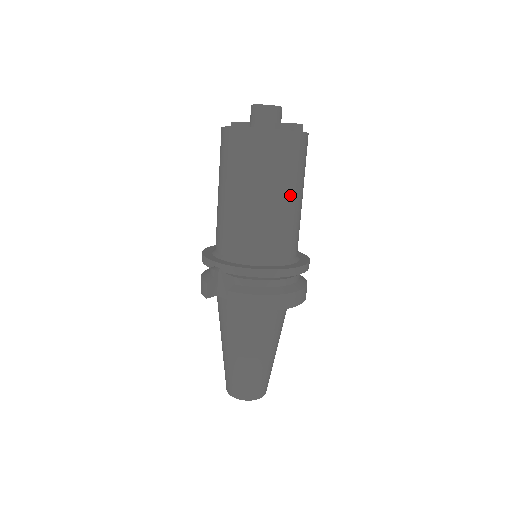
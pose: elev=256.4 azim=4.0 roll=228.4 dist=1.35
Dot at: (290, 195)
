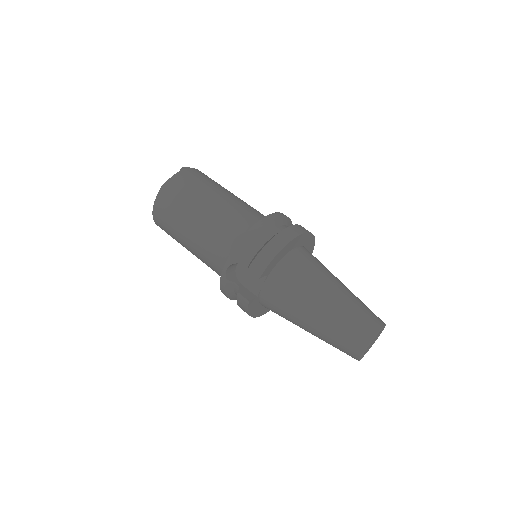
Dot at: (221, 194)
